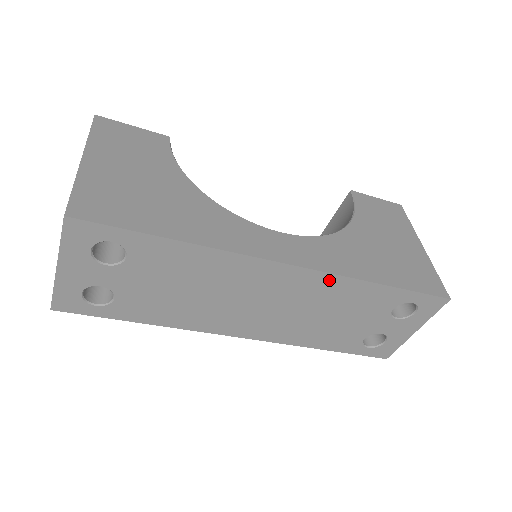
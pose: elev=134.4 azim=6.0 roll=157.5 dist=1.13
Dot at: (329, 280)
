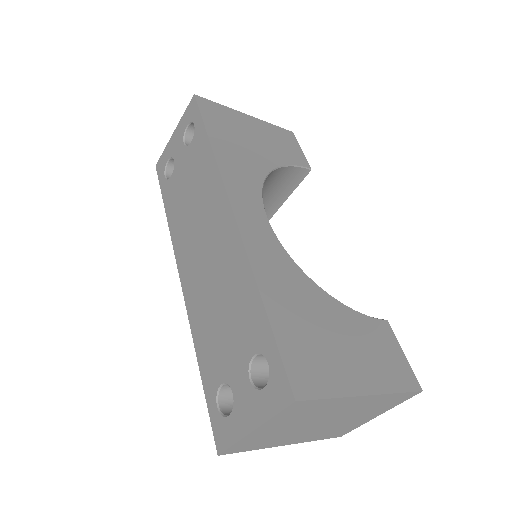
Dot at: (240, 254)
